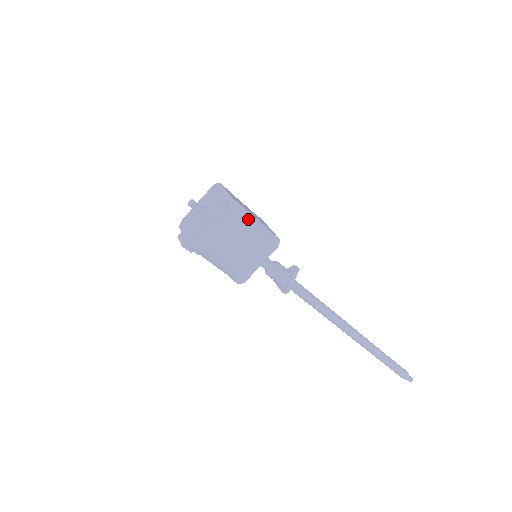
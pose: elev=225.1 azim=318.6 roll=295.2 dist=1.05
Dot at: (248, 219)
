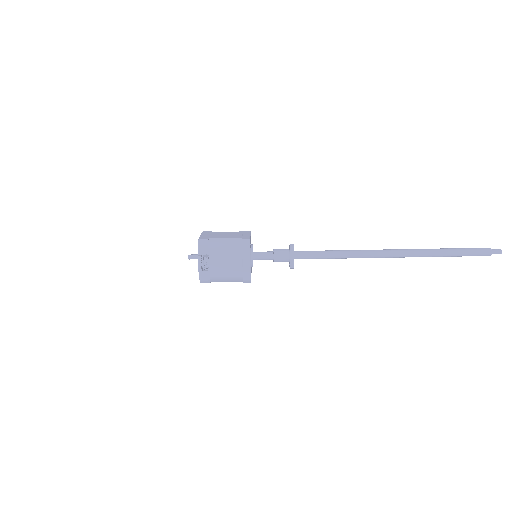
Dot at: occluded
